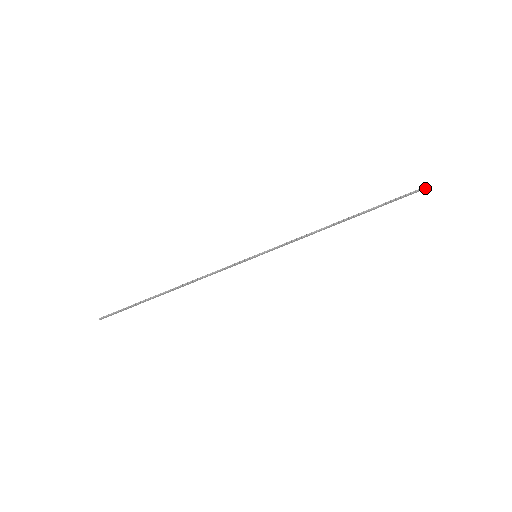
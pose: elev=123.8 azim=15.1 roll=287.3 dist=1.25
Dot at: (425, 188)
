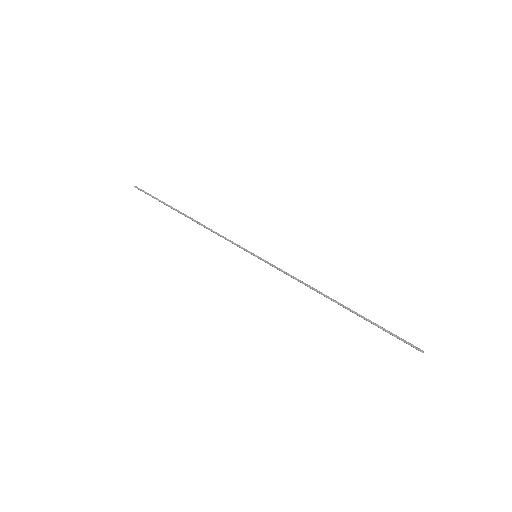
Dot at: (421, 351)
